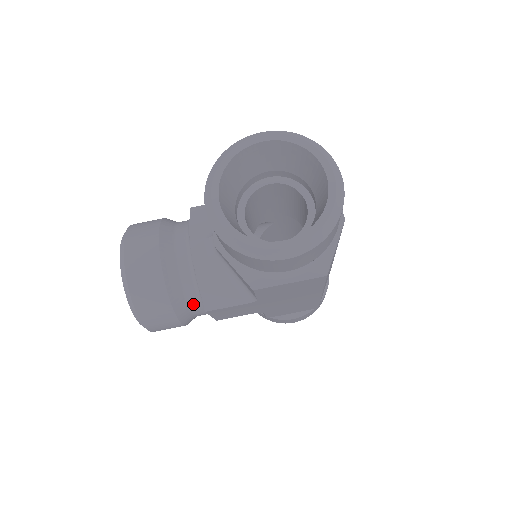
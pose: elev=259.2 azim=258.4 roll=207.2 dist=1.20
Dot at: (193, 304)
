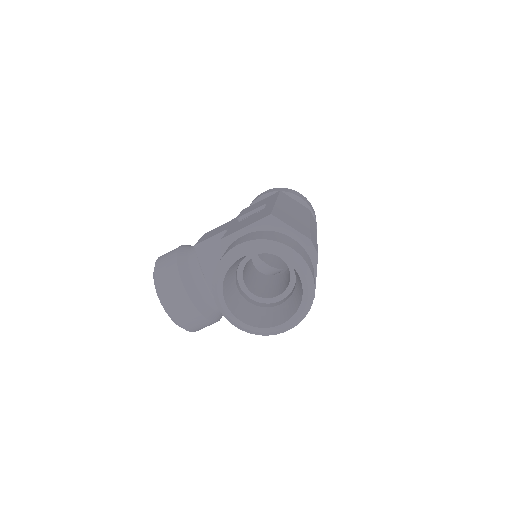
Dot at: occluded
